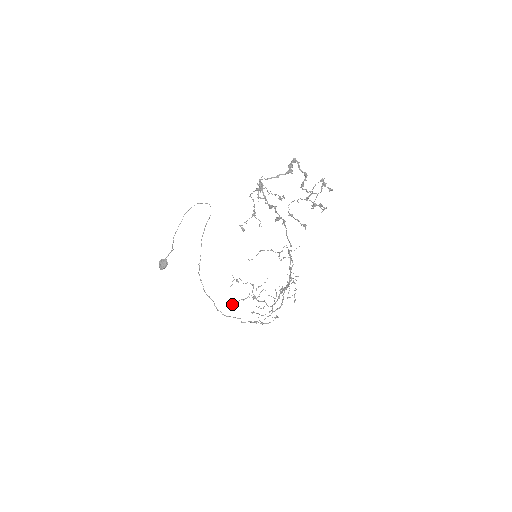
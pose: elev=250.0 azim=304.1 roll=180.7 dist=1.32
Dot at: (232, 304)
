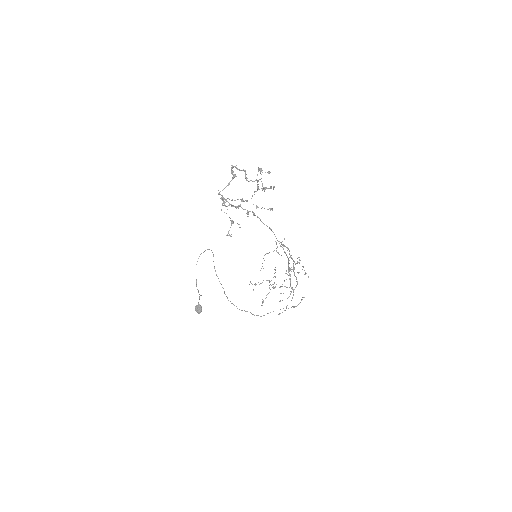
Dot at: occluded
